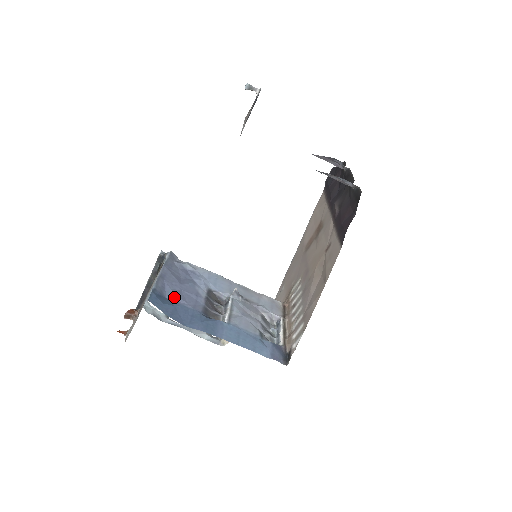
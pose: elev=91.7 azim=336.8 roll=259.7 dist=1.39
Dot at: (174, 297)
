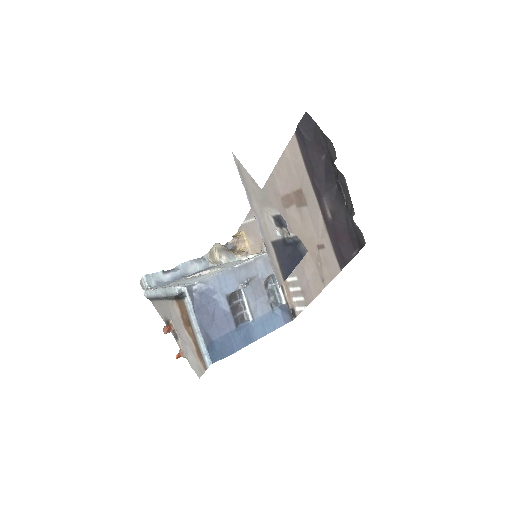
Dot at: (216, 334)
